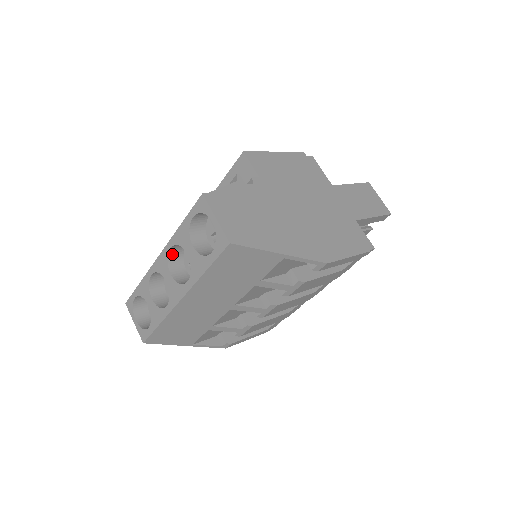
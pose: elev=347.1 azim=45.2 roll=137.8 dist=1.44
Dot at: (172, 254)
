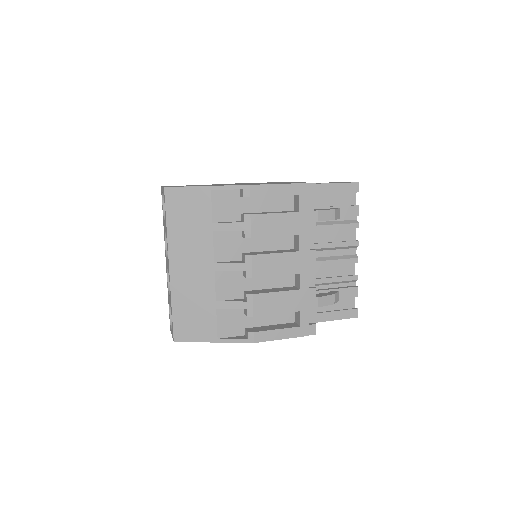
Dot at: occluded
